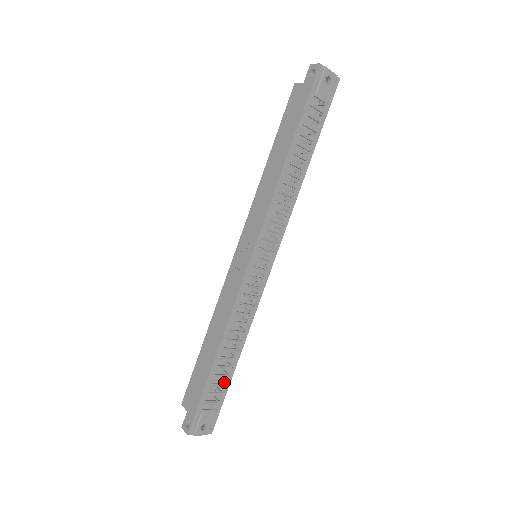
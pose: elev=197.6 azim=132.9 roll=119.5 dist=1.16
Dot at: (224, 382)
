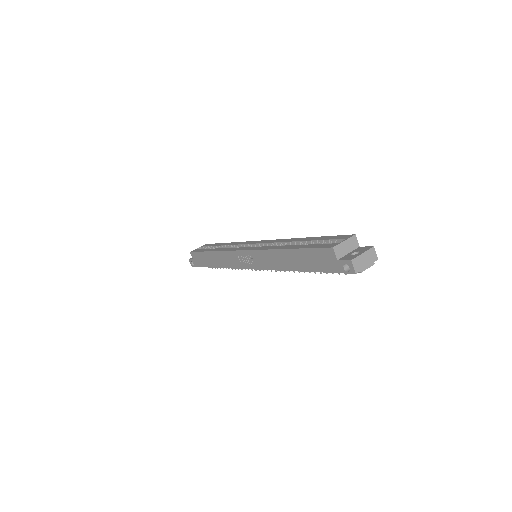
Dot at: occluded
